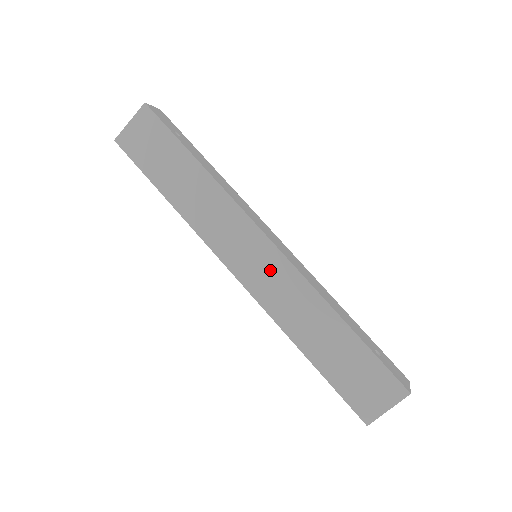
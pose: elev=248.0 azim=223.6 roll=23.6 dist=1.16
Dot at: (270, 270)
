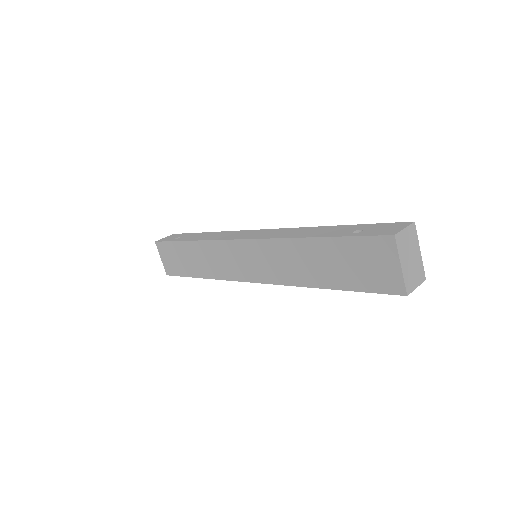
Dot at: (257, 257)
